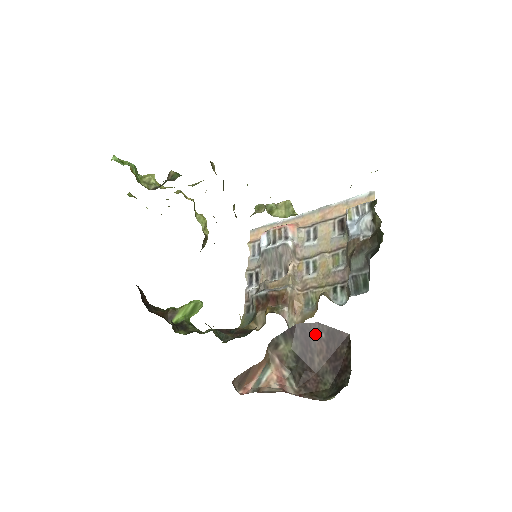
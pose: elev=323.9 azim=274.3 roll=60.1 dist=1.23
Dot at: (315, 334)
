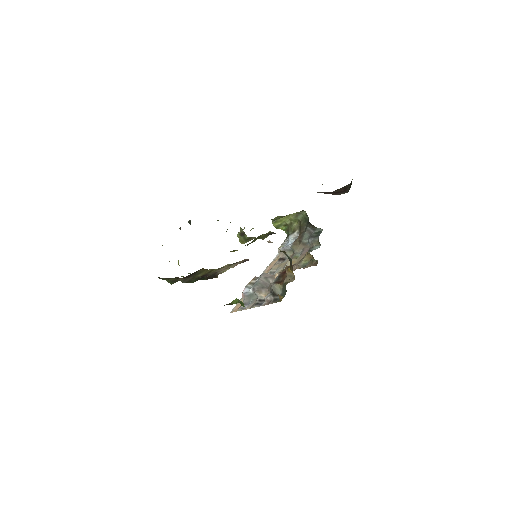
Dot at: occluded
